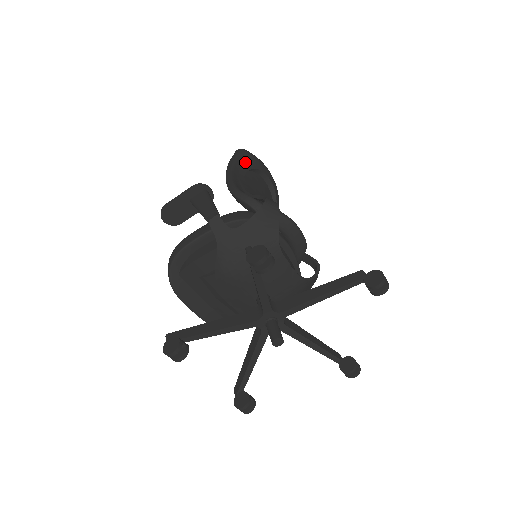
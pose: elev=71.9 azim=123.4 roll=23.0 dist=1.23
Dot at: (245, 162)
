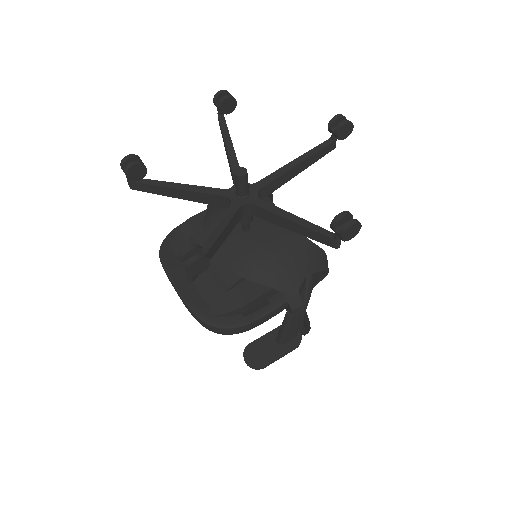
Dot at: occluded
